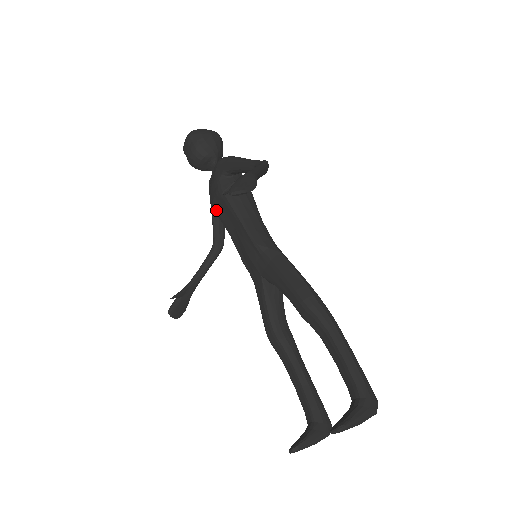
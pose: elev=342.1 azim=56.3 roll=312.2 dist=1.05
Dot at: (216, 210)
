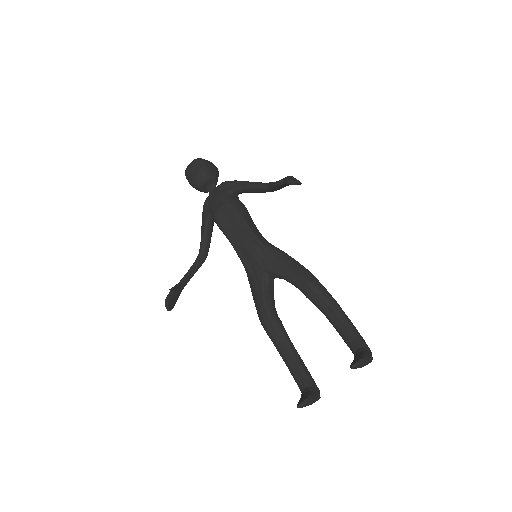
Dot at: (218, 219)
